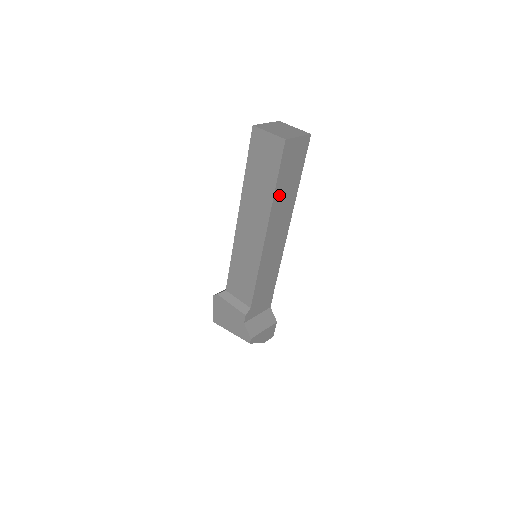
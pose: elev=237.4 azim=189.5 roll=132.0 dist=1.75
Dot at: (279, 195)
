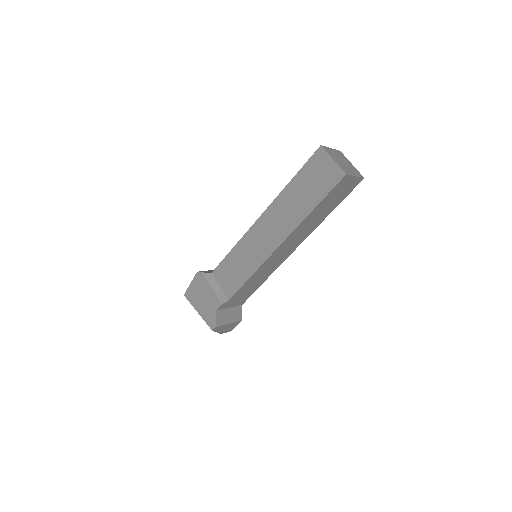
Dot at: (311, 217)
